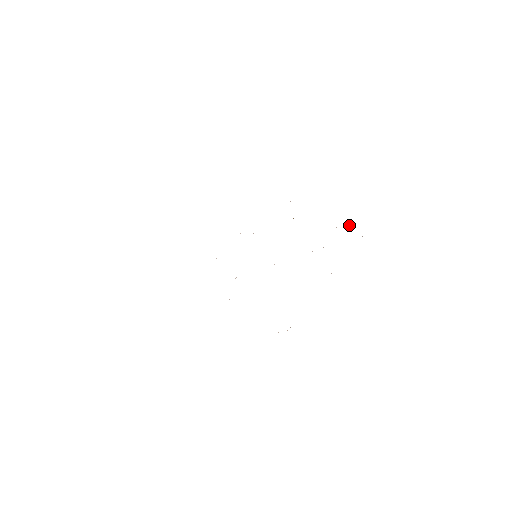
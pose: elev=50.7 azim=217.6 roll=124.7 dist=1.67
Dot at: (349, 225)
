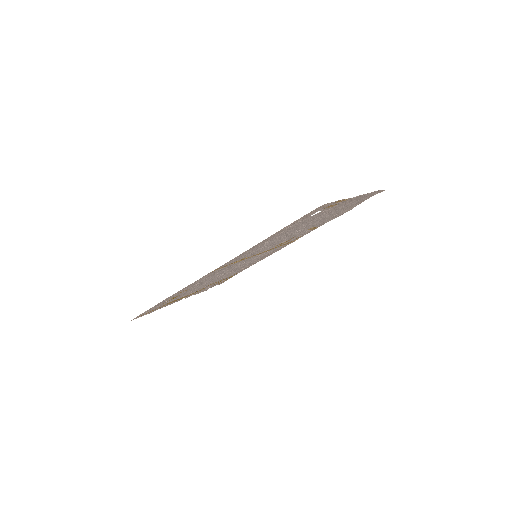
Dot at: (359, 203)
